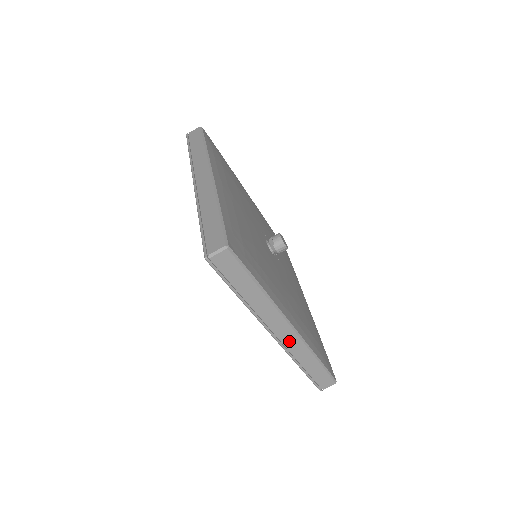
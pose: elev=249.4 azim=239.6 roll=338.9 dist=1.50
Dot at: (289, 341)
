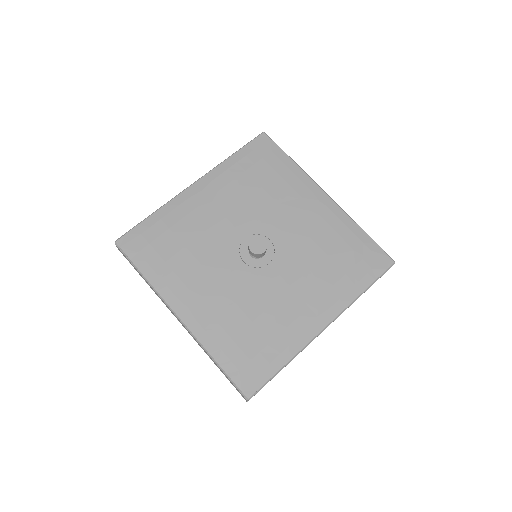
Dot at: occluded
